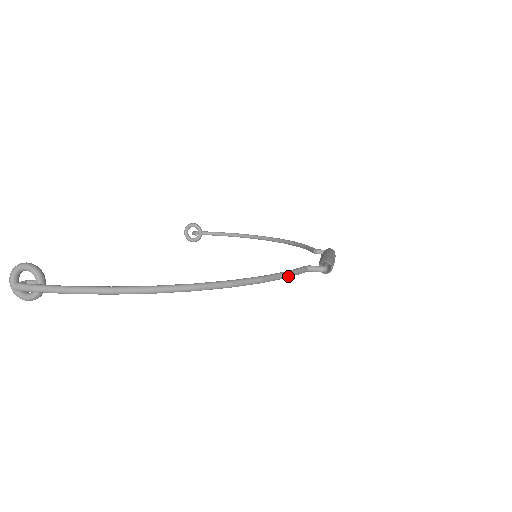
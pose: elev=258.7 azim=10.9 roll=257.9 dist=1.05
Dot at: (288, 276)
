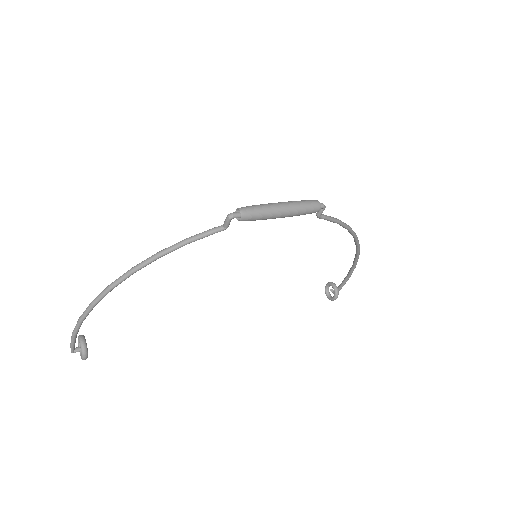
Dot at: (188, 241)
